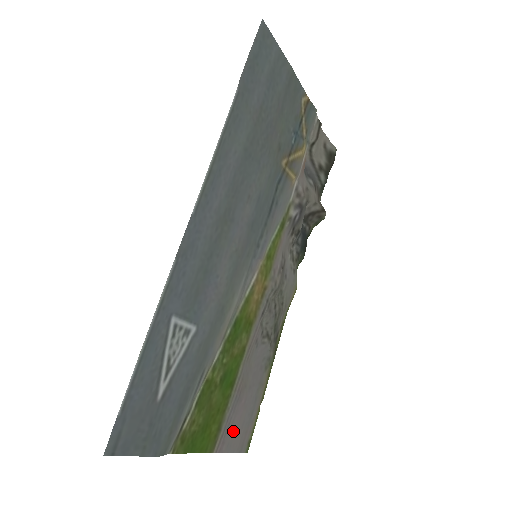
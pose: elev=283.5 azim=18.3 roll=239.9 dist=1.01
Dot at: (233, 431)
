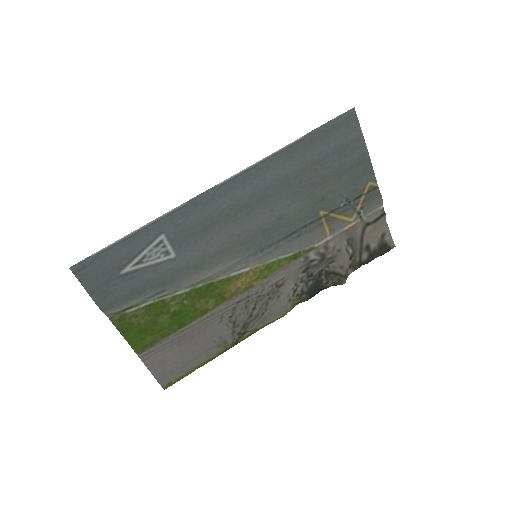
Dot at: (162, 359)
